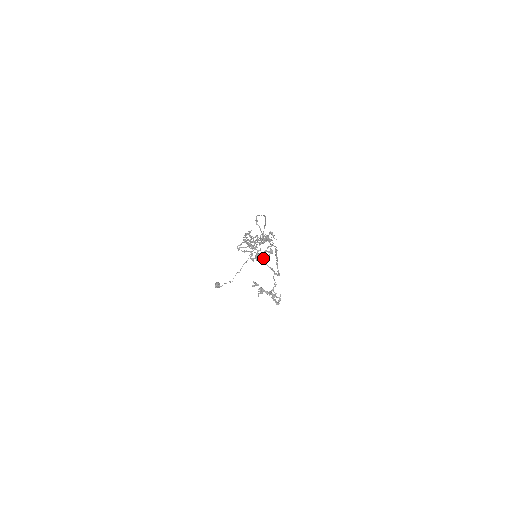
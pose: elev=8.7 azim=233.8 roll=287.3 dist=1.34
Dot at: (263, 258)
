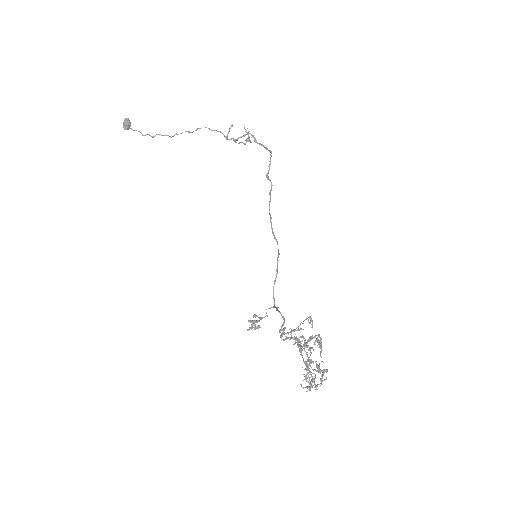
Dot at: occluded
